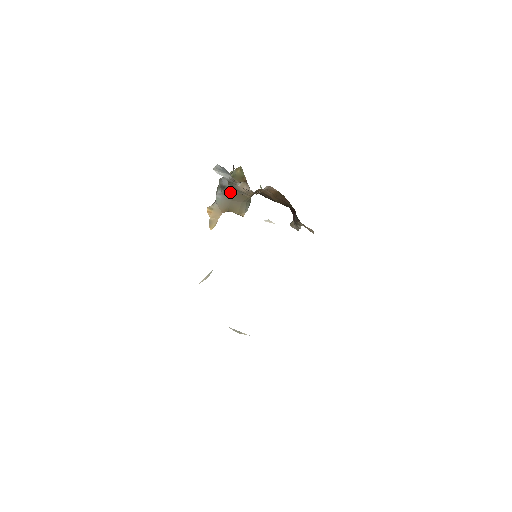
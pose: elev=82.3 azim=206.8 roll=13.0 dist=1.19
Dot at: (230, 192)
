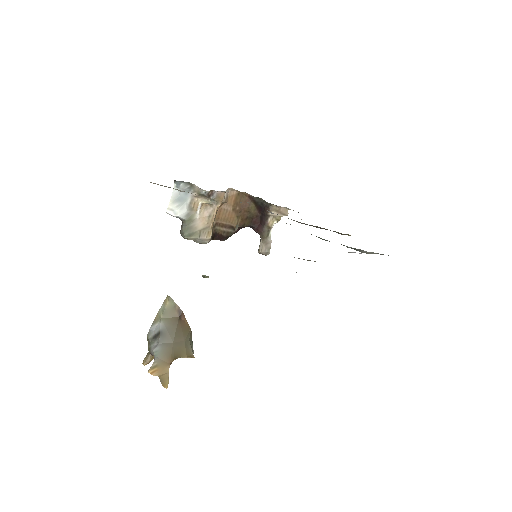
Dot at: (167, 334)
